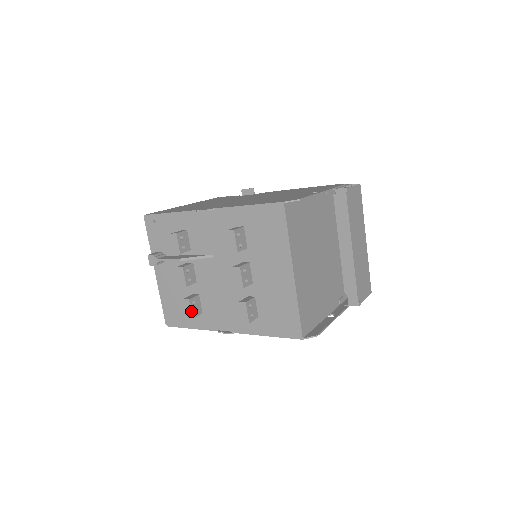
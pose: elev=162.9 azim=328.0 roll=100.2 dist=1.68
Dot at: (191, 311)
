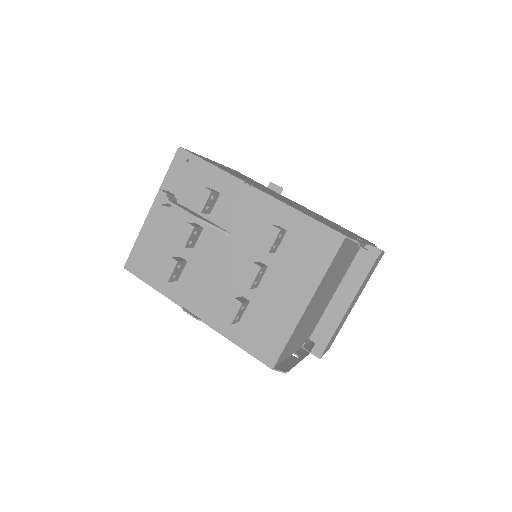
Dot at: (172, 274)
